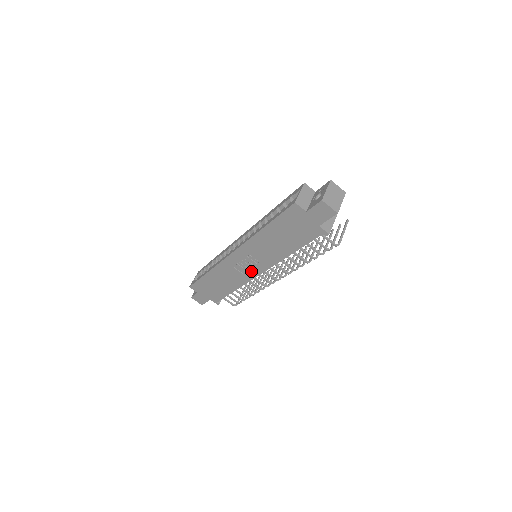
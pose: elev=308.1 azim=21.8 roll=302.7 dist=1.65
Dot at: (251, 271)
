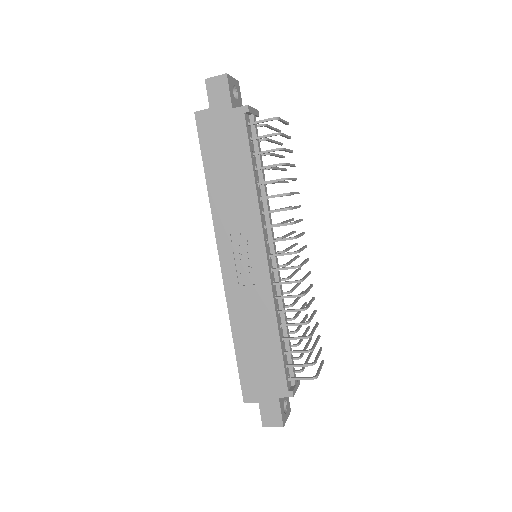
Dot at: (257, 266)
